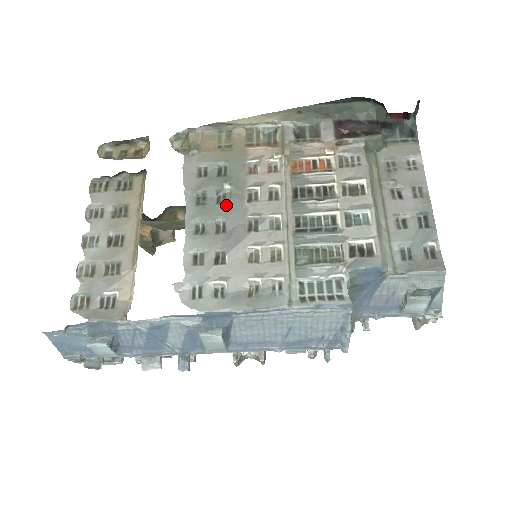
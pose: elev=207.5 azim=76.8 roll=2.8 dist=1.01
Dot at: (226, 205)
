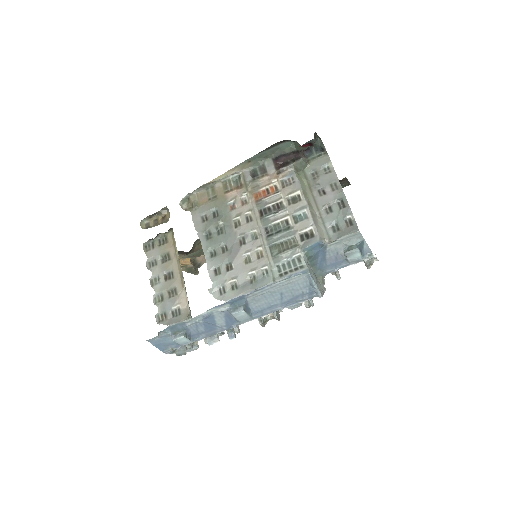
Dot at: (224, 234)
